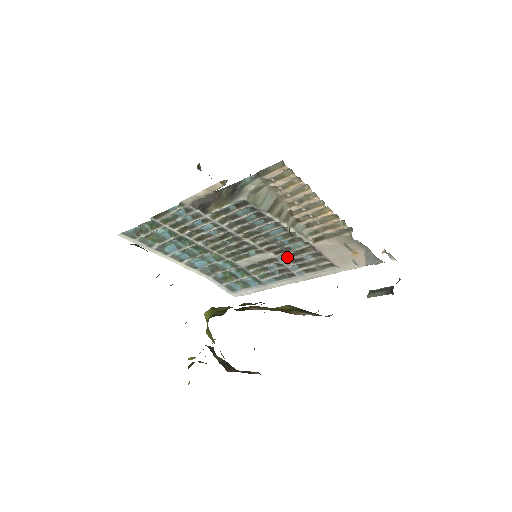
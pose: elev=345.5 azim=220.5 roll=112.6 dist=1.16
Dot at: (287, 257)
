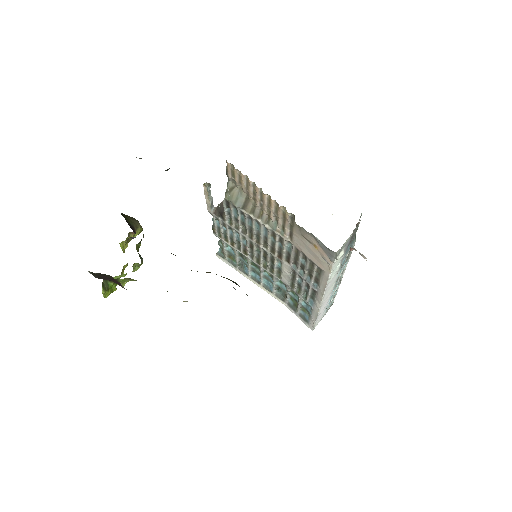
Dot at: (296, 266)
